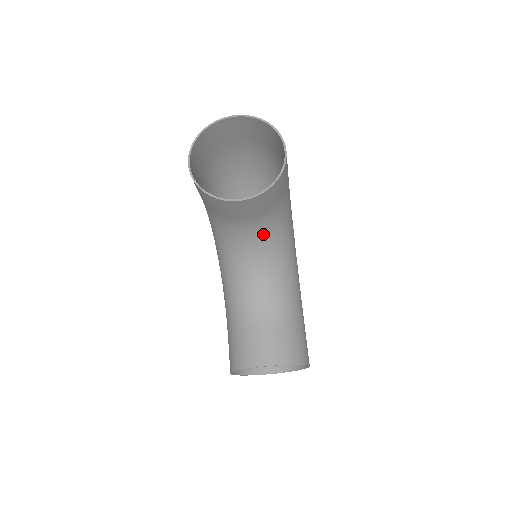
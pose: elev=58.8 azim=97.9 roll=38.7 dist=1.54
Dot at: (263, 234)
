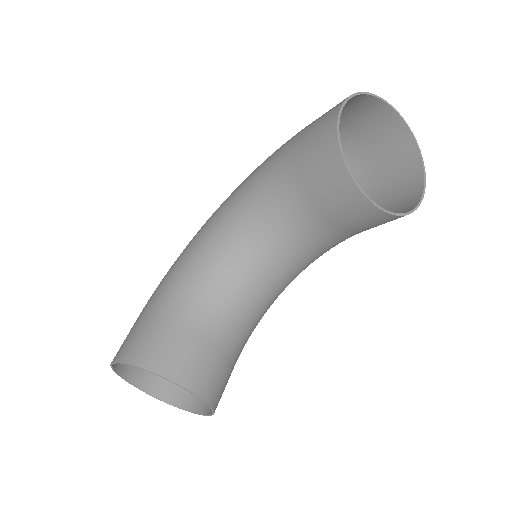
Dot at: (307, 246)
